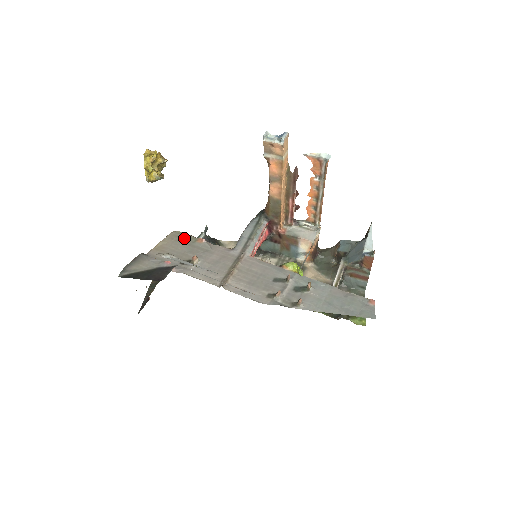
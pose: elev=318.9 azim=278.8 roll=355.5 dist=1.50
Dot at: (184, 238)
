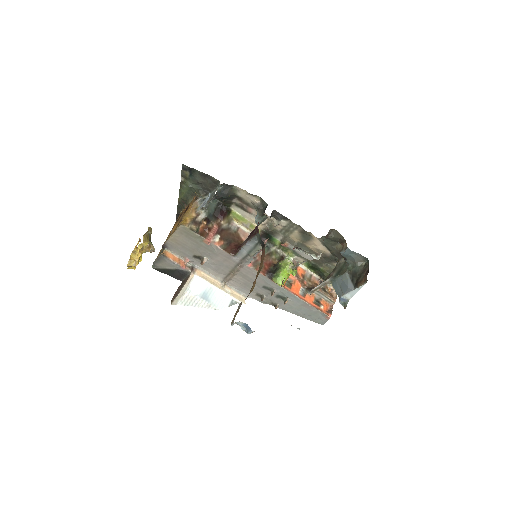
Dot at: (192, 236)
